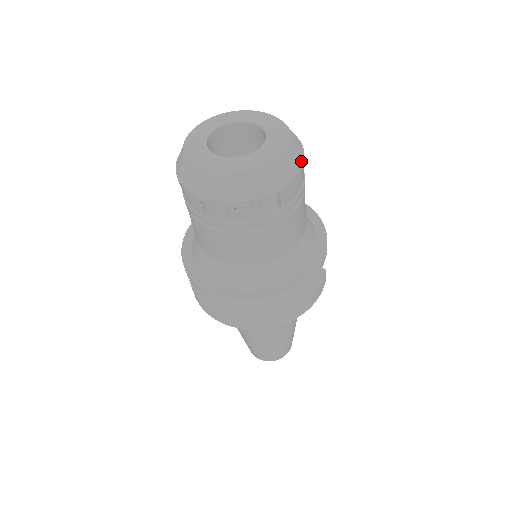
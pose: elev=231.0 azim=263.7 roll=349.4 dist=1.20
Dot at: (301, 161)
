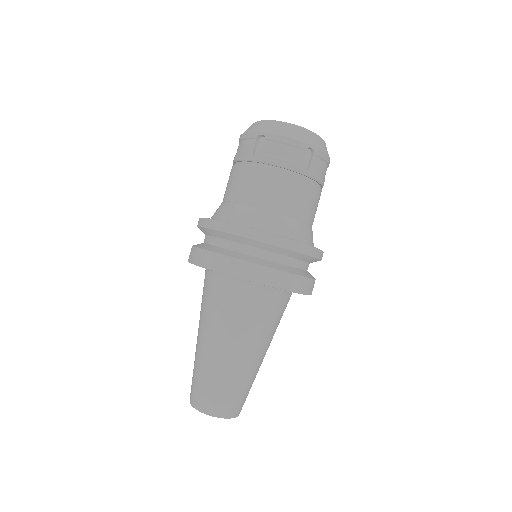
Dot at: (329, 157)
